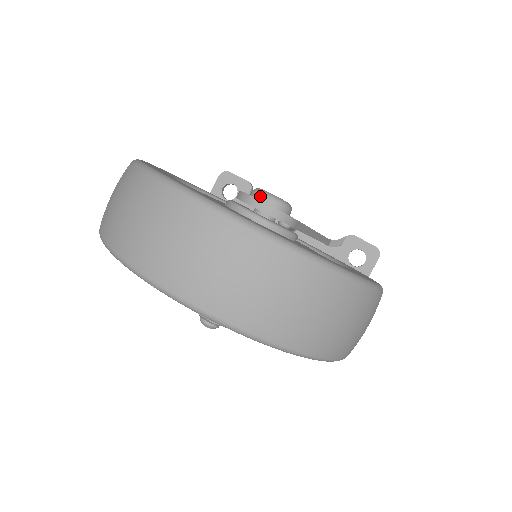
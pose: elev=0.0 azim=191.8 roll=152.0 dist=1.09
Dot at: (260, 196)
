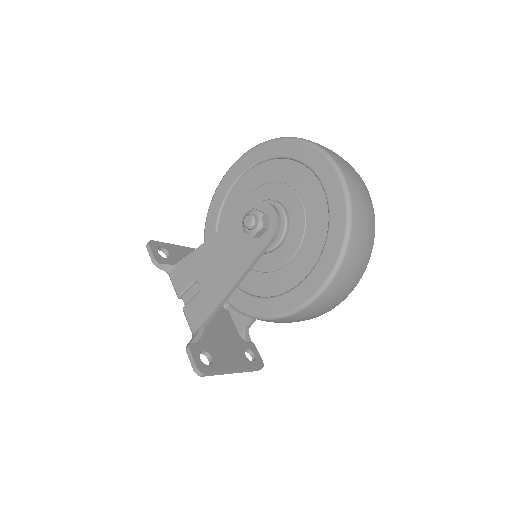
Dot at: occluded
